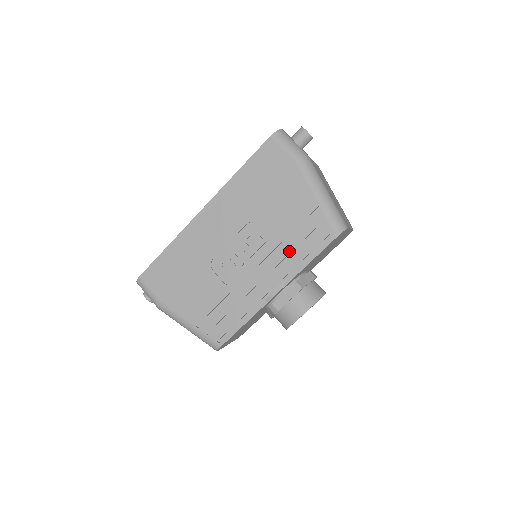
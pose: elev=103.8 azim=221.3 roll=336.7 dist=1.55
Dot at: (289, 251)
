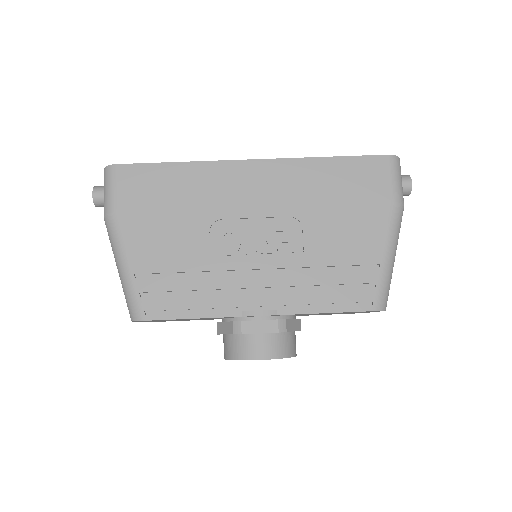
Dot at: (312, 283)
